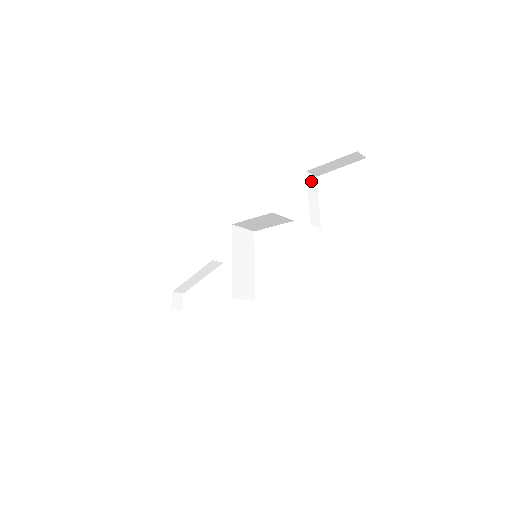
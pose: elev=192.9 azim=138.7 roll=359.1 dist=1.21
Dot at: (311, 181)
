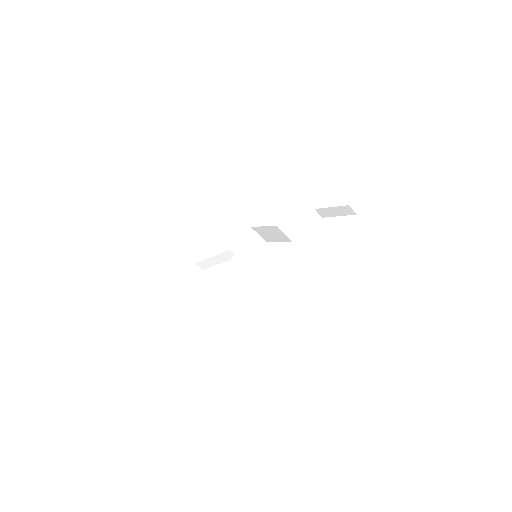
Dot at: (315, 218)
